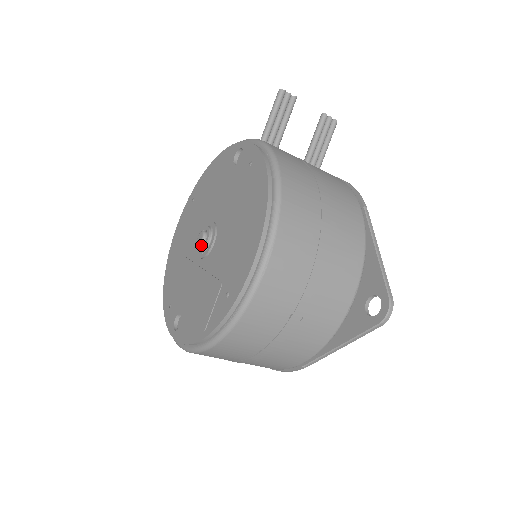
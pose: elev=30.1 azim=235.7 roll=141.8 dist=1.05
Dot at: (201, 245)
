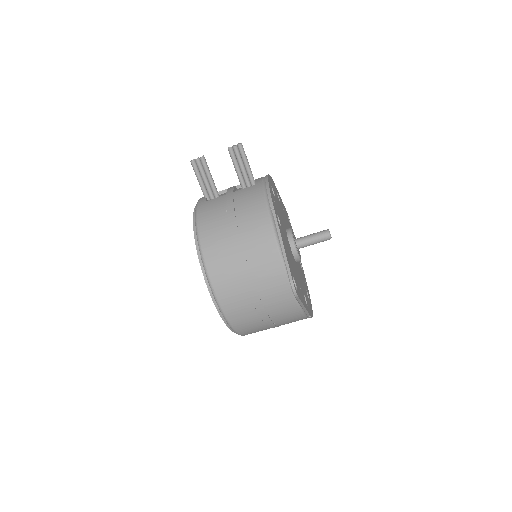
Dot at: occluded
